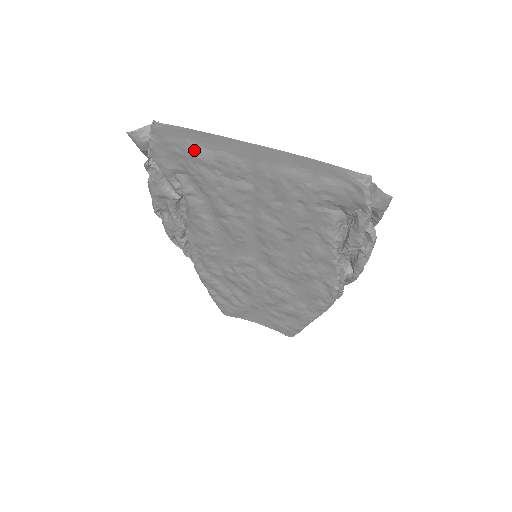
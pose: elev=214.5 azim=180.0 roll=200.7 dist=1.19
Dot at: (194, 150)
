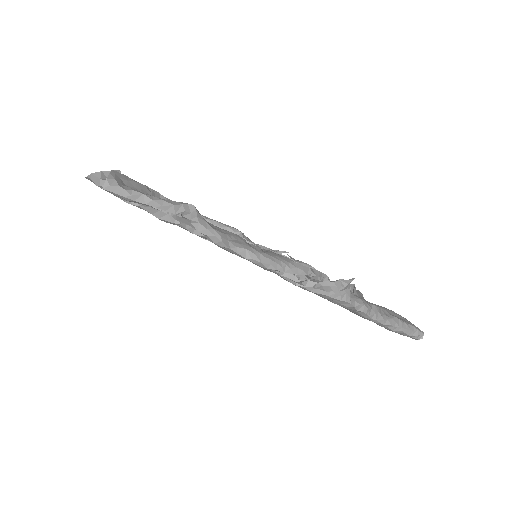
Dot at: occluded
